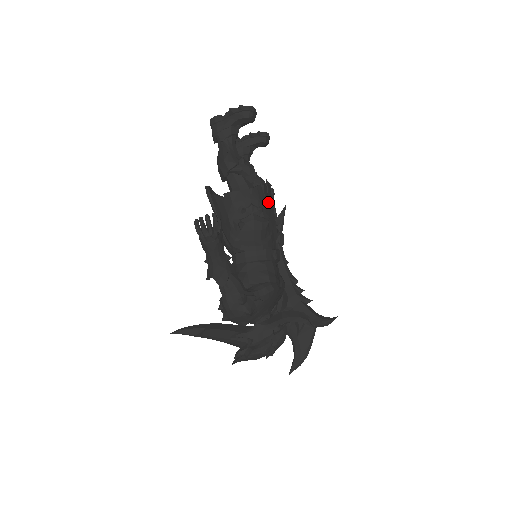
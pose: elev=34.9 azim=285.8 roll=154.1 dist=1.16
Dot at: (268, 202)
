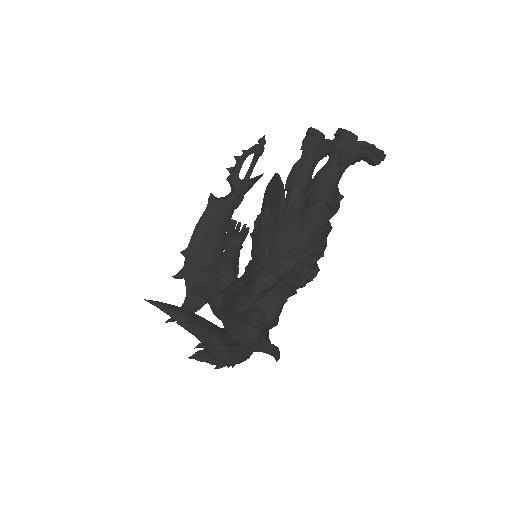
Dot at: occluded
